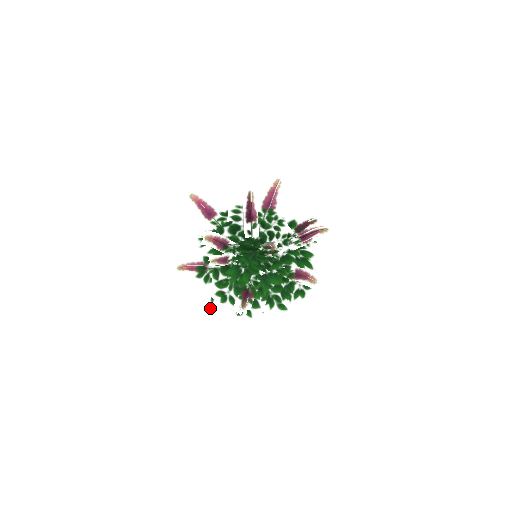
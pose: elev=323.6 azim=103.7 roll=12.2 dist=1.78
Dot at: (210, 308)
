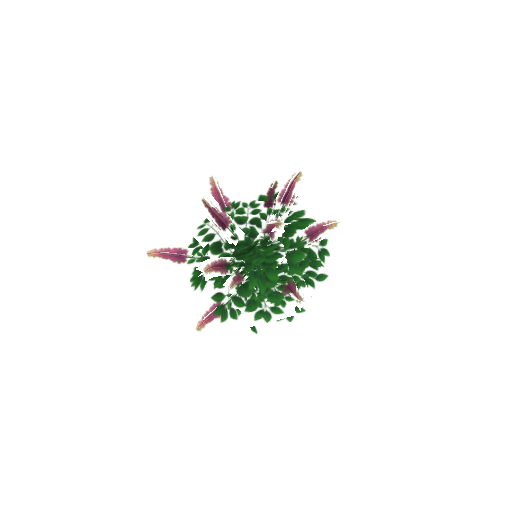
Dot at: occluded
